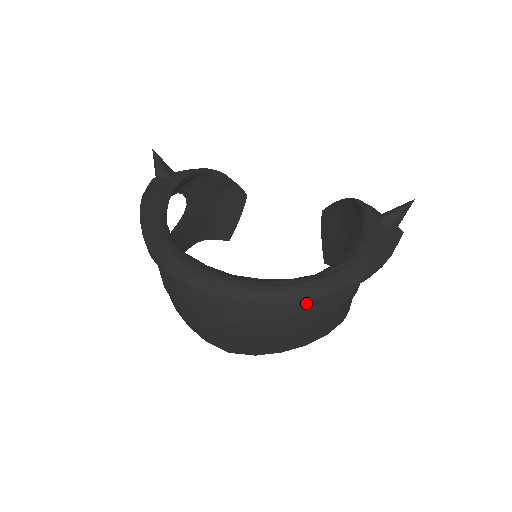
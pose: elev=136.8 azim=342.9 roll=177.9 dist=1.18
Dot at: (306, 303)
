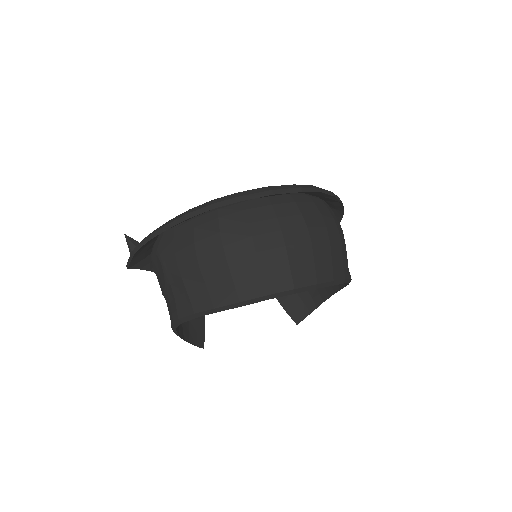
Dot at: (325, 192)
